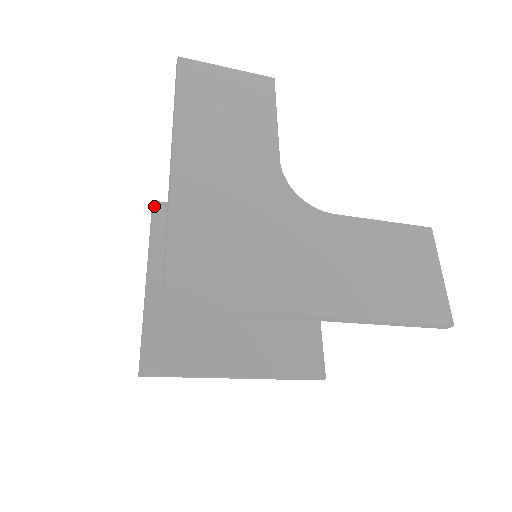
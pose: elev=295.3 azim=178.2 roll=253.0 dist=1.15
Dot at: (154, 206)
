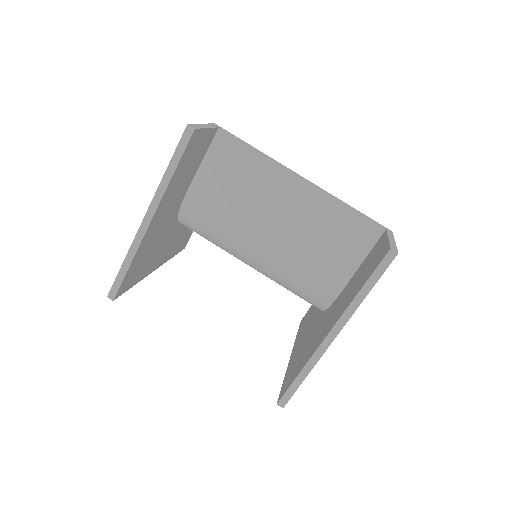
Dot at: (192, 136)
